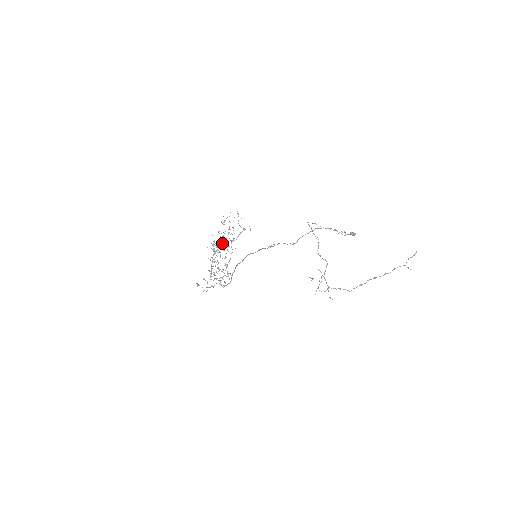
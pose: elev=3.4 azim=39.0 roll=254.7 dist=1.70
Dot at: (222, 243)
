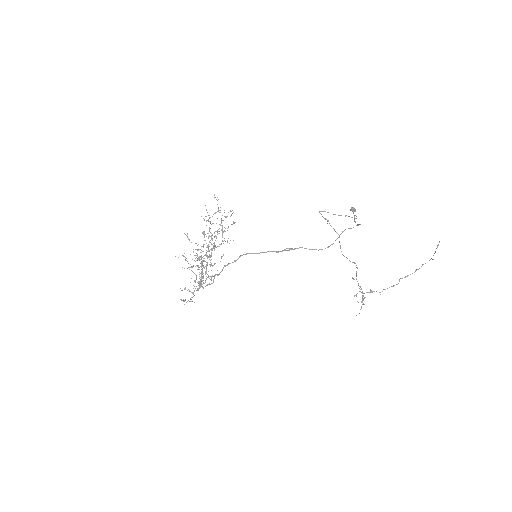
Dot at: (213, 248)
